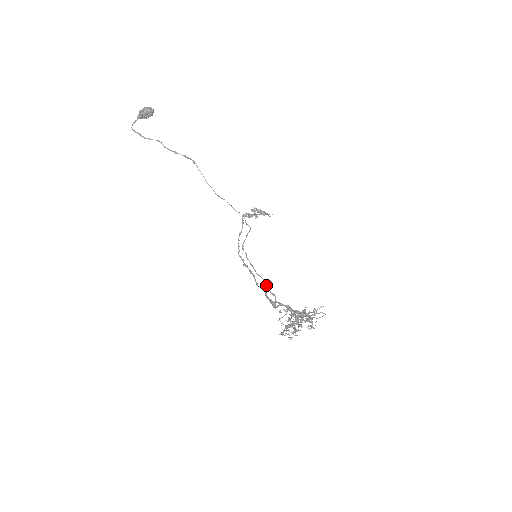
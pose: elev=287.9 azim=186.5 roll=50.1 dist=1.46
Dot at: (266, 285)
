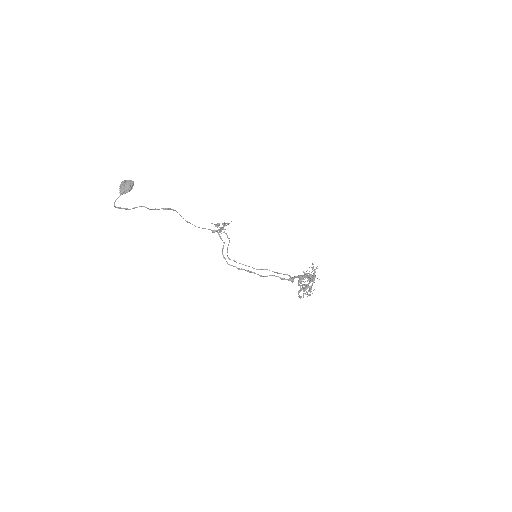
Dot at: occluded
